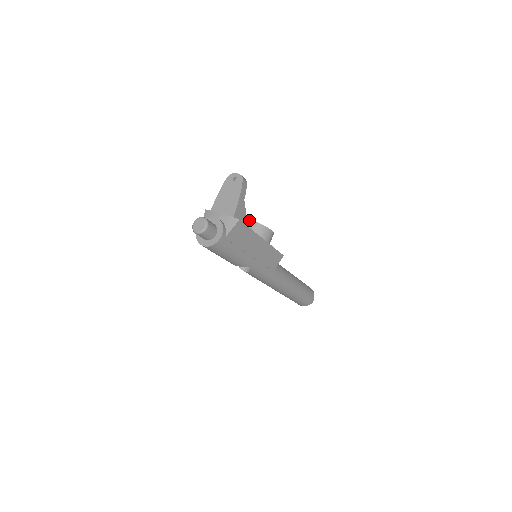
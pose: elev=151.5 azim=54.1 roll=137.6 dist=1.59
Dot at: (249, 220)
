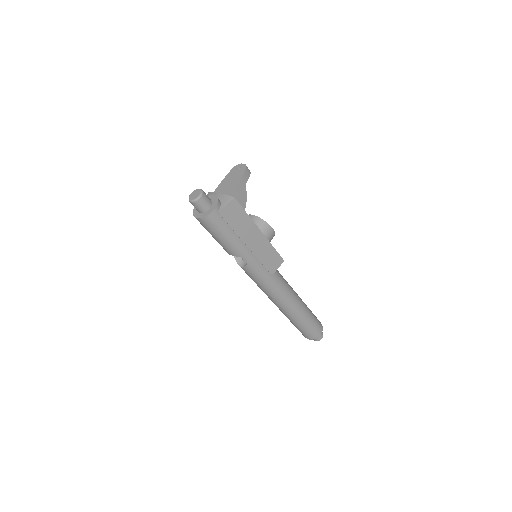
Dot at: (251, 215)
